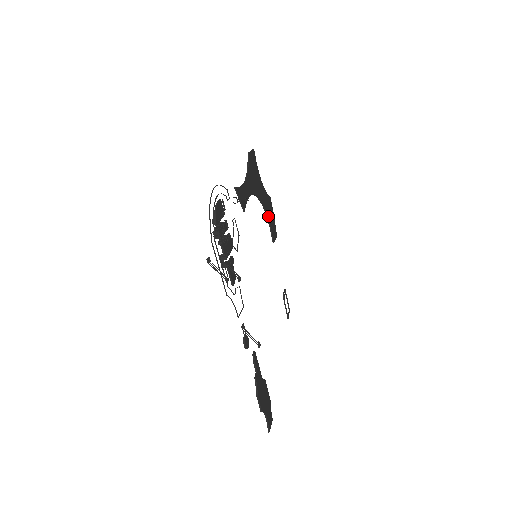
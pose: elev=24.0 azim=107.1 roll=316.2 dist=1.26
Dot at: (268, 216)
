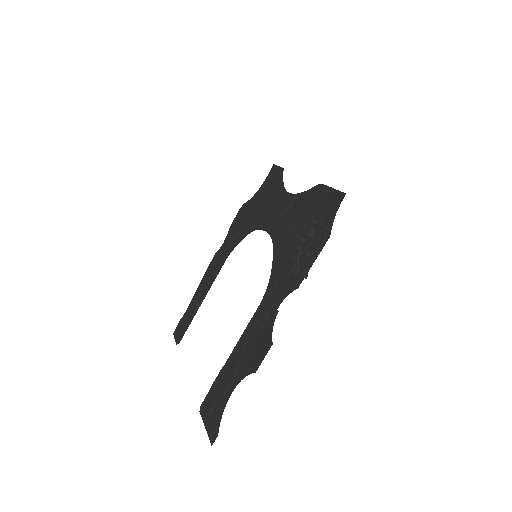
Dot at: (242, 224)
